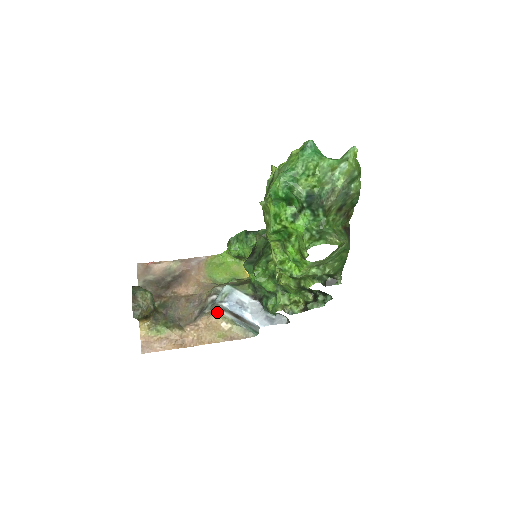
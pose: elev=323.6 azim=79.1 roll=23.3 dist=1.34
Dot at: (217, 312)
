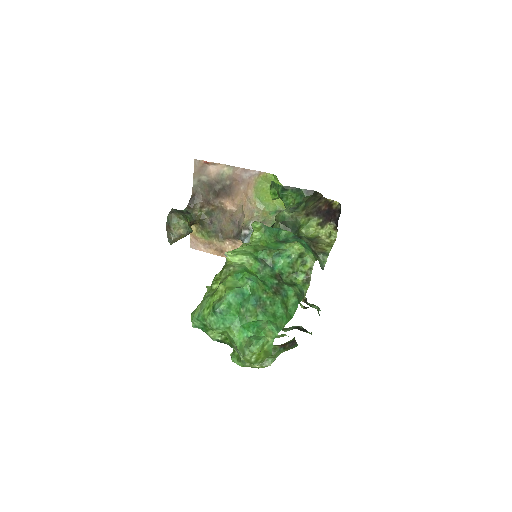
Dot at: occluded
